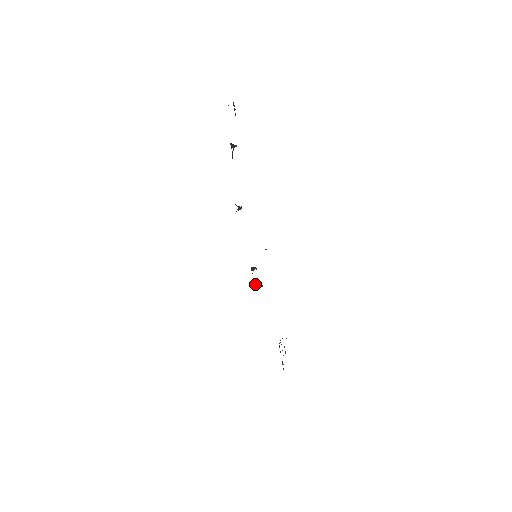
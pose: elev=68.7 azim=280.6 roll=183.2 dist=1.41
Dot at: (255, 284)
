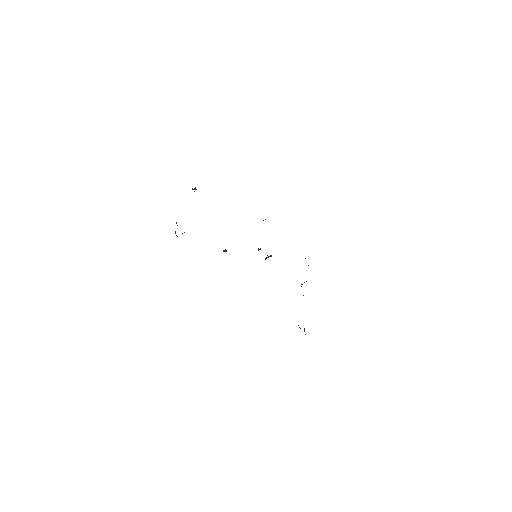
Dot at: occluded
